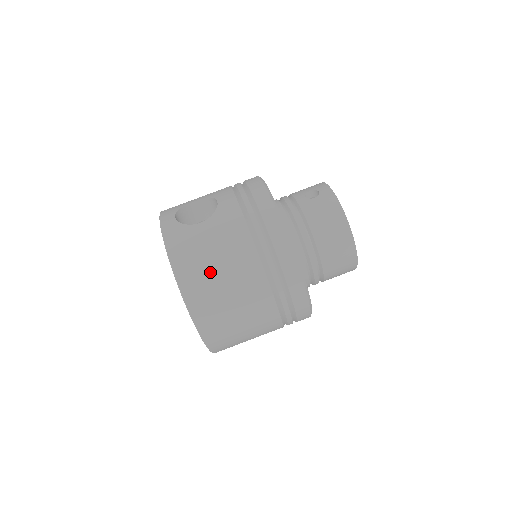
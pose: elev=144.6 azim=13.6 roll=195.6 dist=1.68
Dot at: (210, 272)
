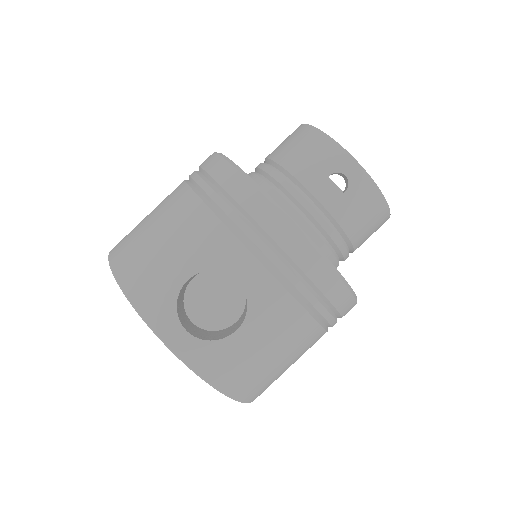
Dot at: (272, 371)
